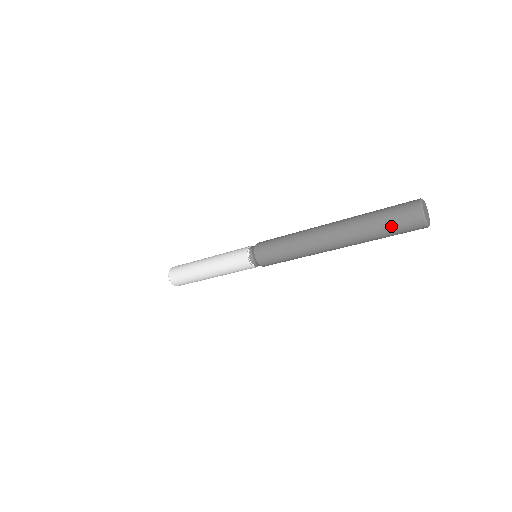
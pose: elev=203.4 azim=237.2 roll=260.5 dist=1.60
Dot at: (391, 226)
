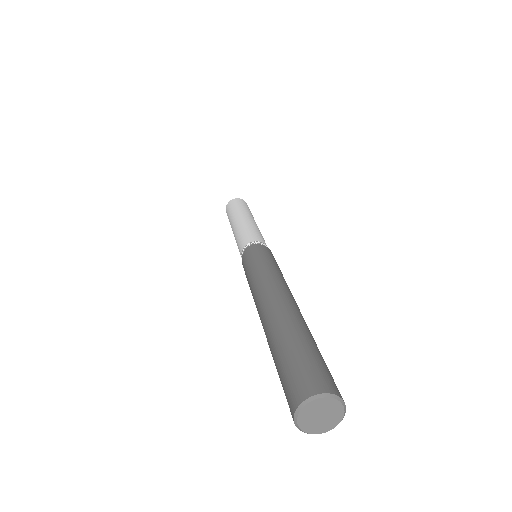
Dot at: occluded
